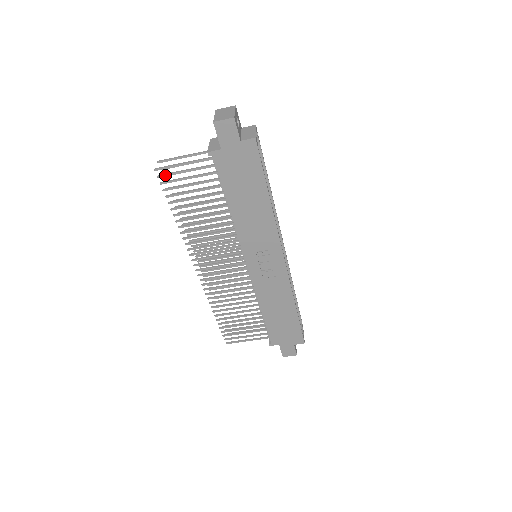
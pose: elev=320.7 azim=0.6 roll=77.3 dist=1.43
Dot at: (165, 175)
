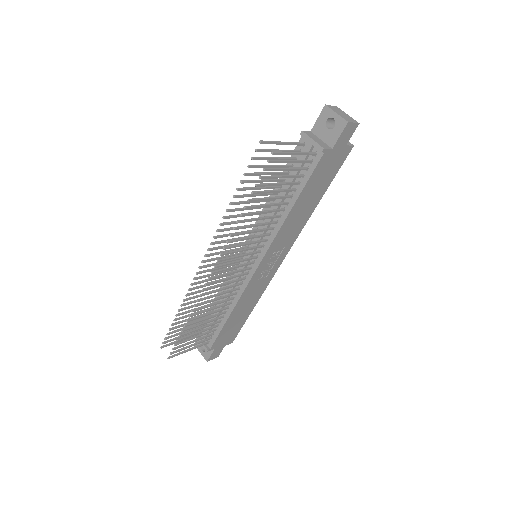
Dot at: (275, 161)
